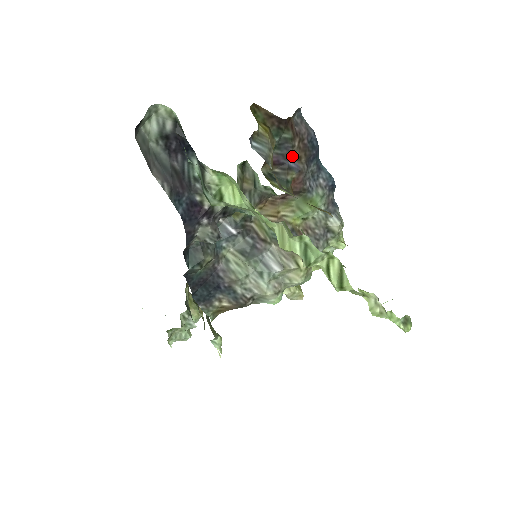
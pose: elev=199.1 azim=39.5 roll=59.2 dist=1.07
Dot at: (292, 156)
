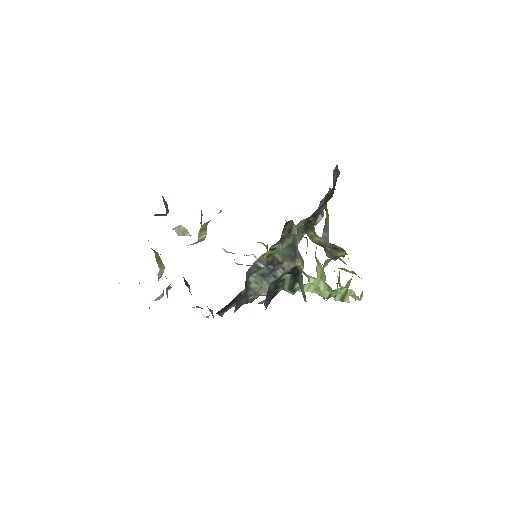
Dot at: occluded
